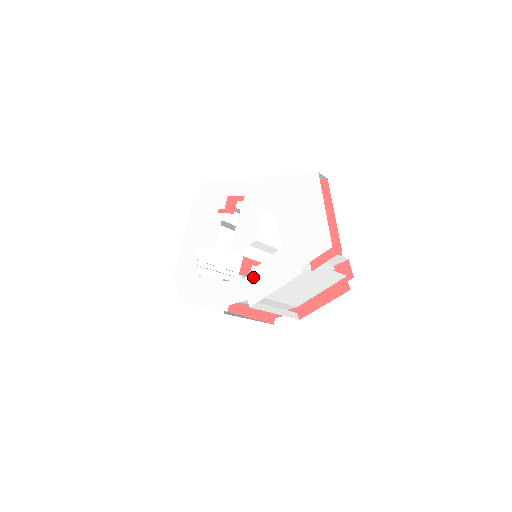
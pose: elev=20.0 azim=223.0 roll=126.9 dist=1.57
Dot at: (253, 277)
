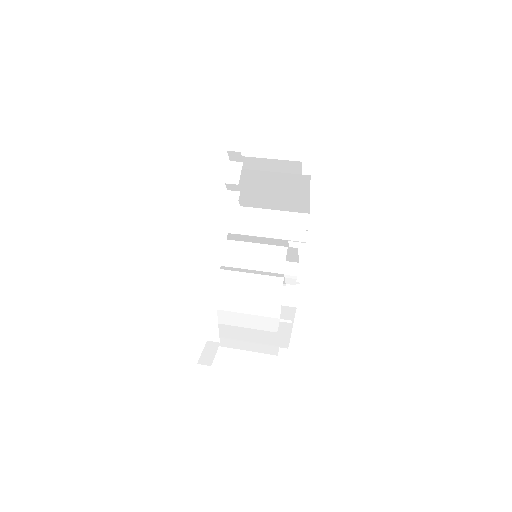
Dot at: occluded
